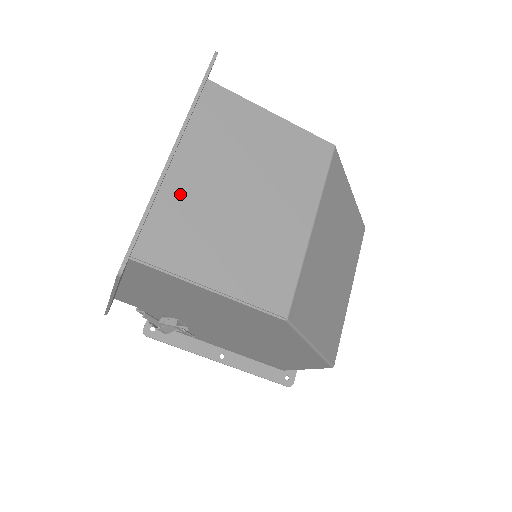
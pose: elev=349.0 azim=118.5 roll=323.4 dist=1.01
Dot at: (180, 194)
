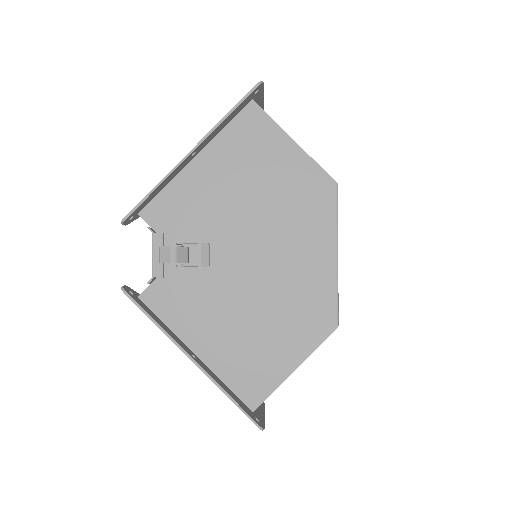
Dot at: occluded
